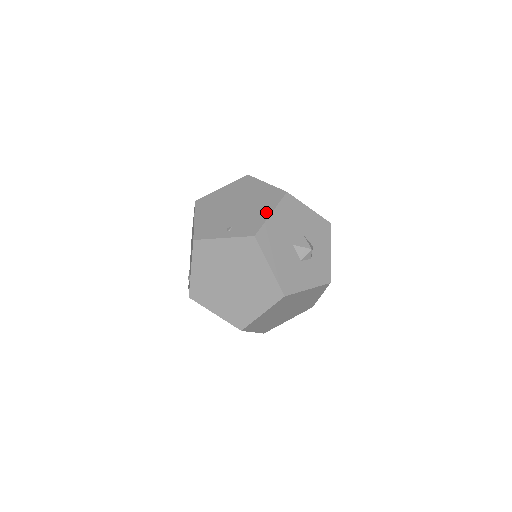
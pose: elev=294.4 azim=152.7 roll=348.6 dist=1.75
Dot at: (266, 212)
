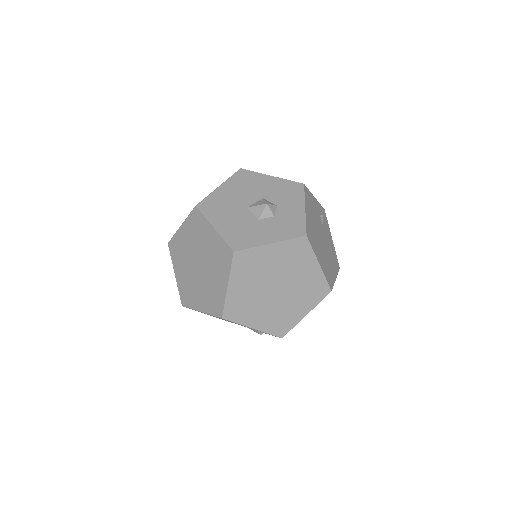
Dot at: occluded
